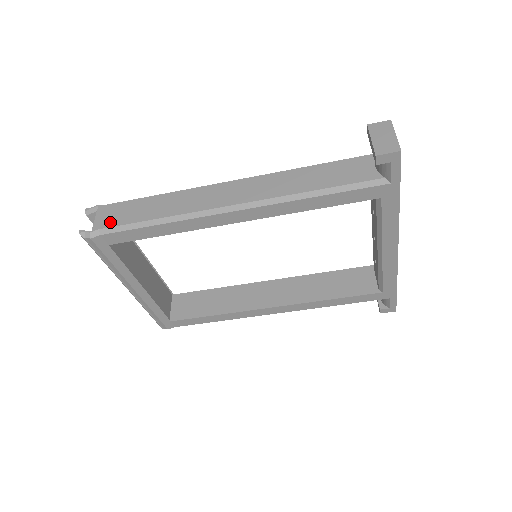
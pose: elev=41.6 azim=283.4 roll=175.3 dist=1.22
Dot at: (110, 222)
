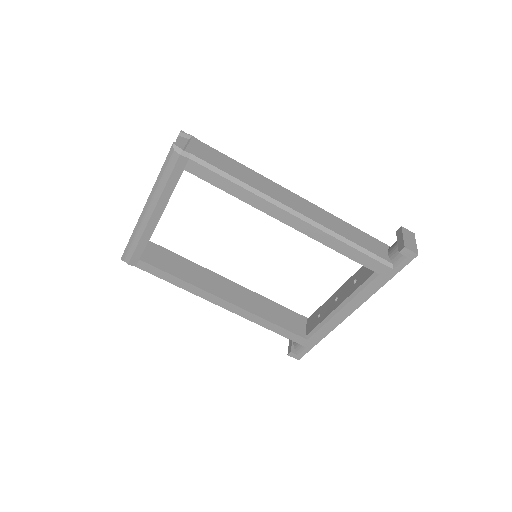
Dot at: (202, 155)
